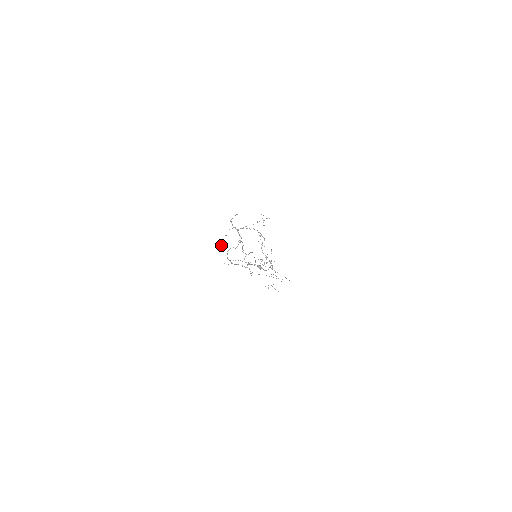
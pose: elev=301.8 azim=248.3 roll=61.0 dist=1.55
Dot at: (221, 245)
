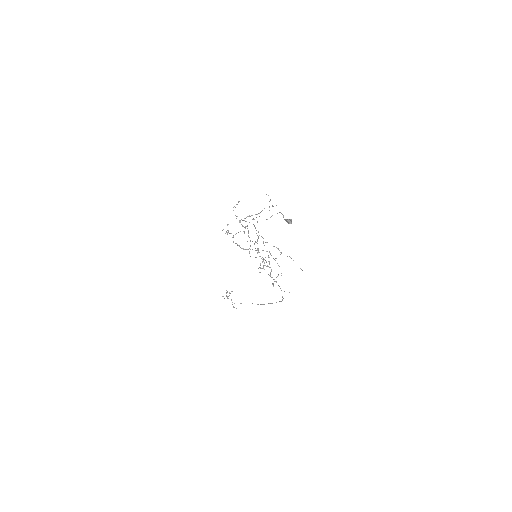
Dot at: occluded
